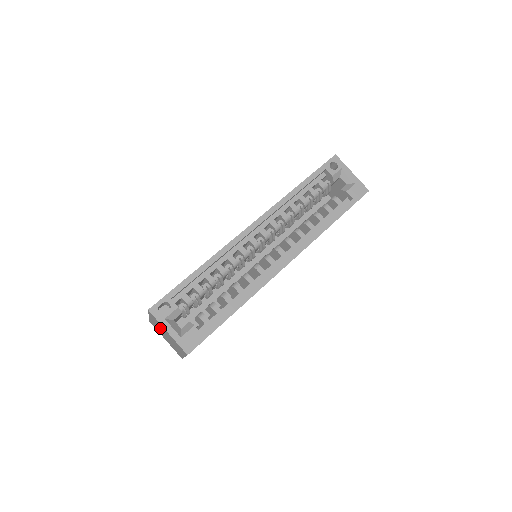
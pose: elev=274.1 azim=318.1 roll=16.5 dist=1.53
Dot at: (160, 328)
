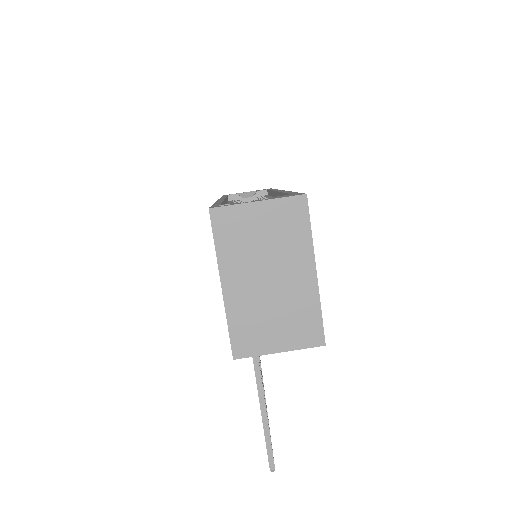
Dot at: (249, 264)
